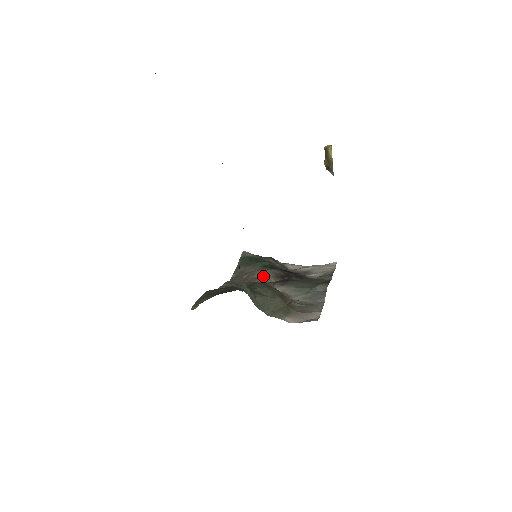
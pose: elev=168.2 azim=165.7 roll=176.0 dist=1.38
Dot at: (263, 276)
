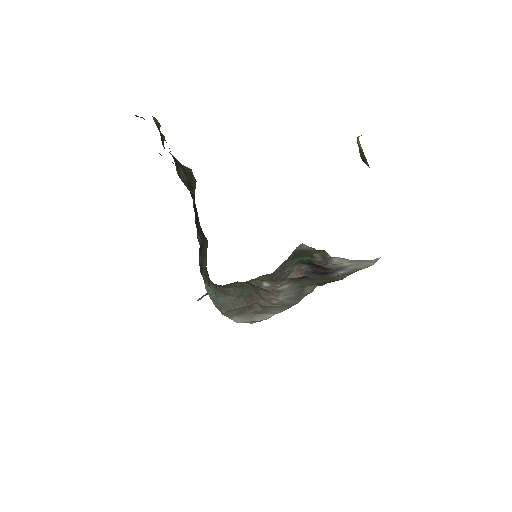
Dot at: (289, 272)
